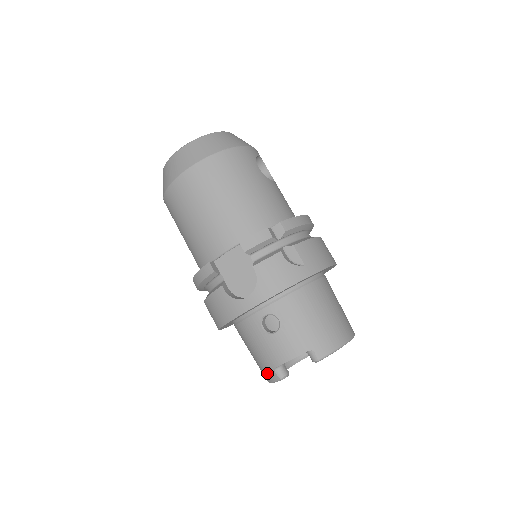
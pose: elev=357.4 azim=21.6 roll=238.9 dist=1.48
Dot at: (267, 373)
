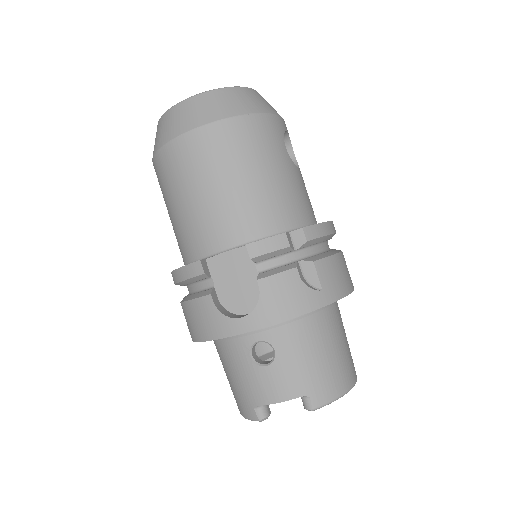
Dot at: (243, 407)
